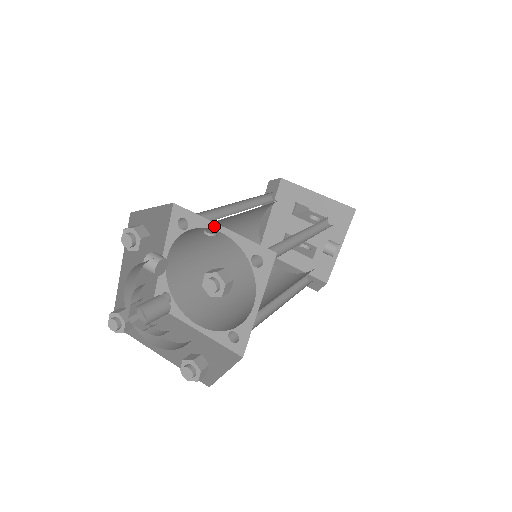
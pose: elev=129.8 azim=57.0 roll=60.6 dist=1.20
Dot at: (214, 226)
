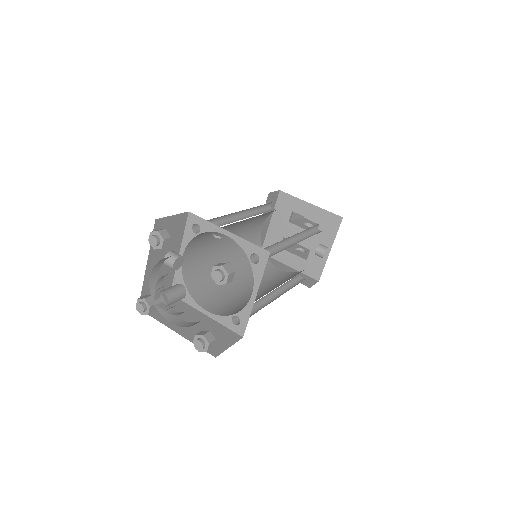
Dot at: (221, 230)
